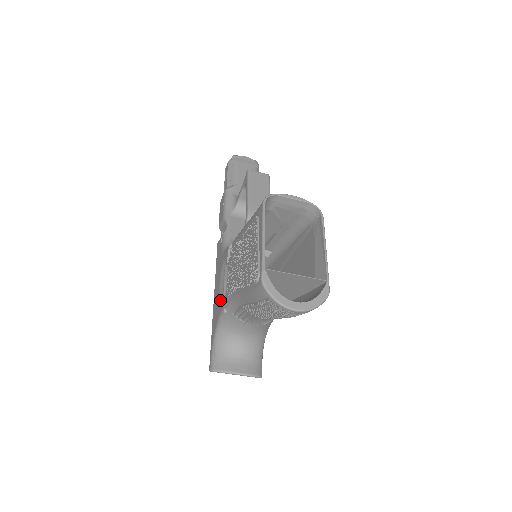
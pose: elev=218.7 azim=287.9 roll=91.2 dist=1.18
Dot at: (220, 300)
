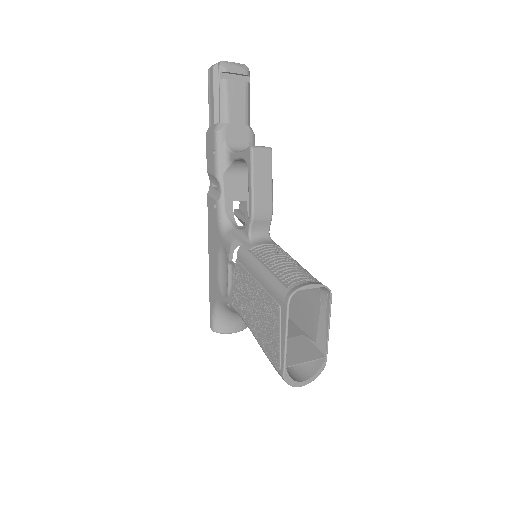
Dot at: (220, 283)
